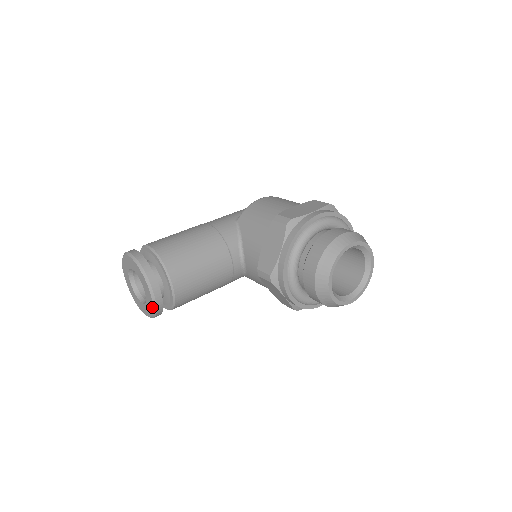
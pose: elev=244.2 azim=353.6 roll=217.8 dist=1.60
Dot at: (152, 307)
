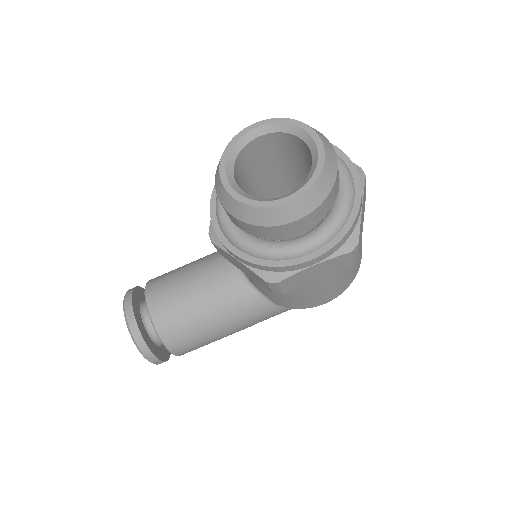
Dot at: (129, 331)
